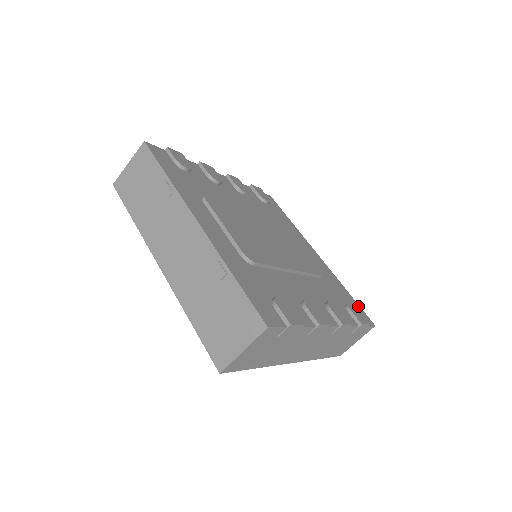
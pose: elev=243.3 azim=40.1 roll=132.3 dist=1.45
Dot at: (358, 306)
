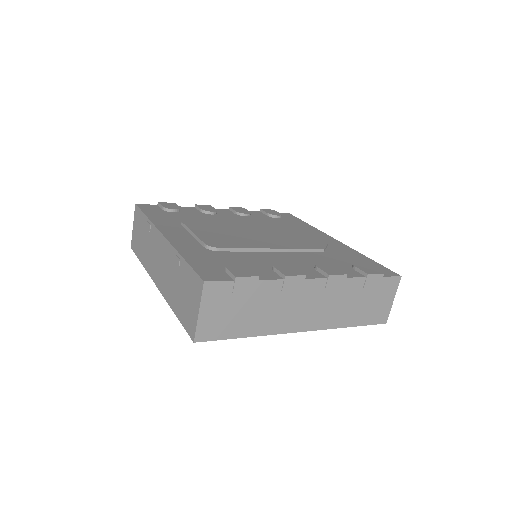
Dot at: (379, 266)
